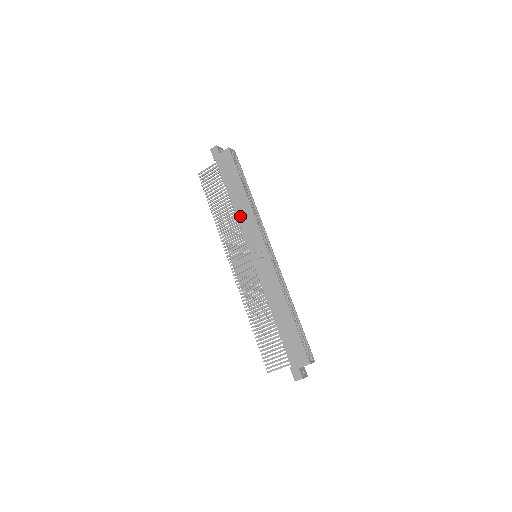
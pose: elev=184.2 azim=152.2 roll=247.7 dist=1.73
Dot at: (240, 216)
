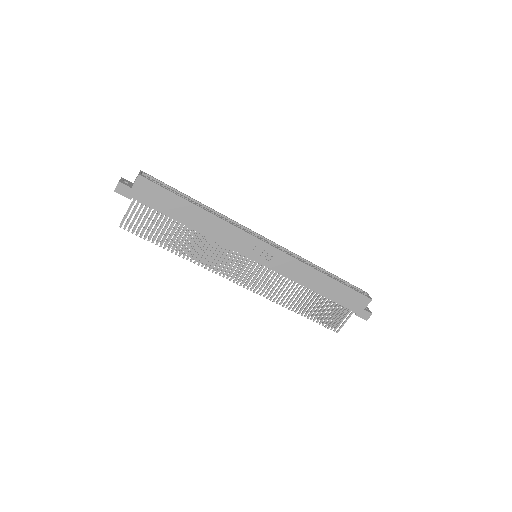
Dot at: (214, 235)
